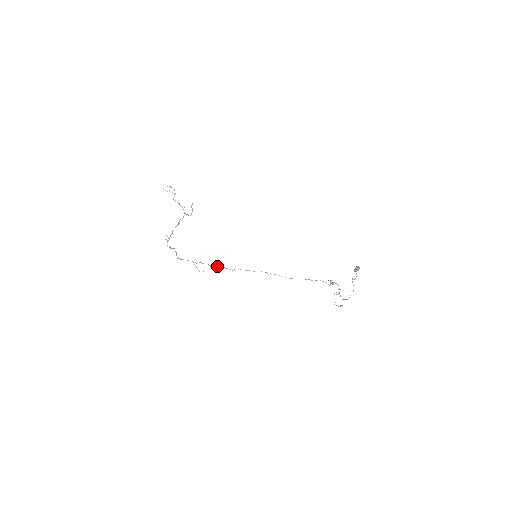
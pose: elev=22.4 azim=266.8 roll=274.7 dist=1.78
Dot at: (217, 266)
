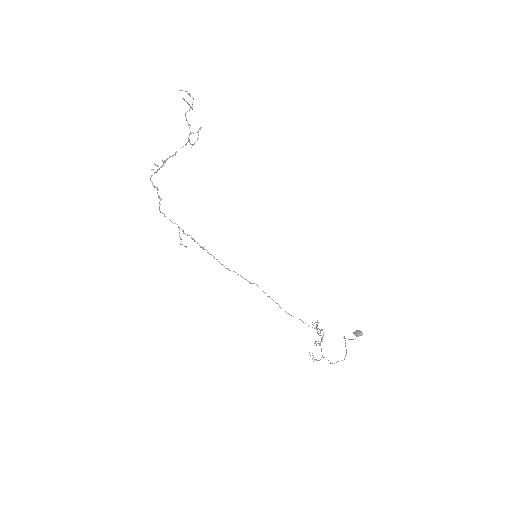
Dot at: (210, 254)
